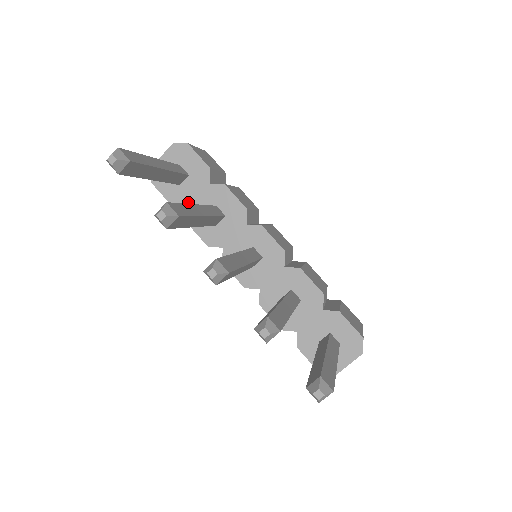
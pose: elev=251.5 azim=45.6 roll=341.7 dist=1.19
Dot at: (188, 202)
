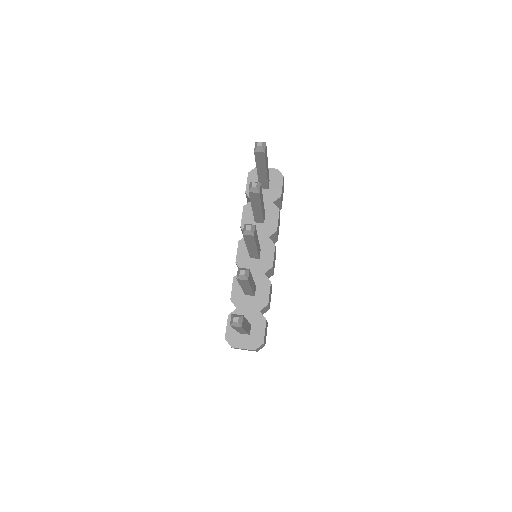
Dot at: occluded
